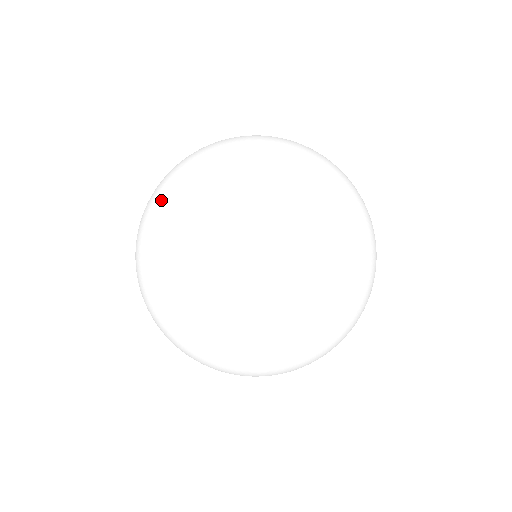
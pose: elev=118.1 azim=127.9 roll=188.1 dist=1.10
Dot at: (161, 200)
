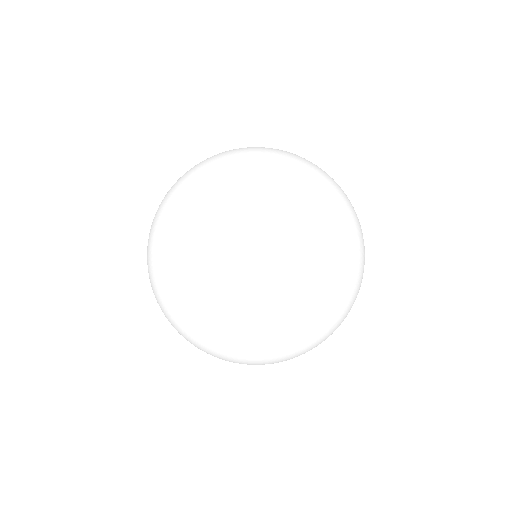
Dot at: (202, 163)
